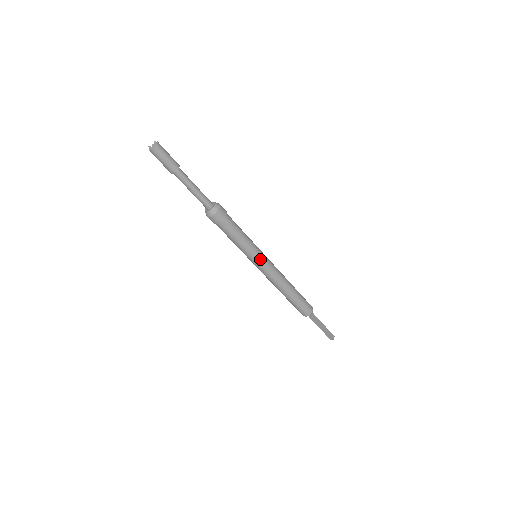
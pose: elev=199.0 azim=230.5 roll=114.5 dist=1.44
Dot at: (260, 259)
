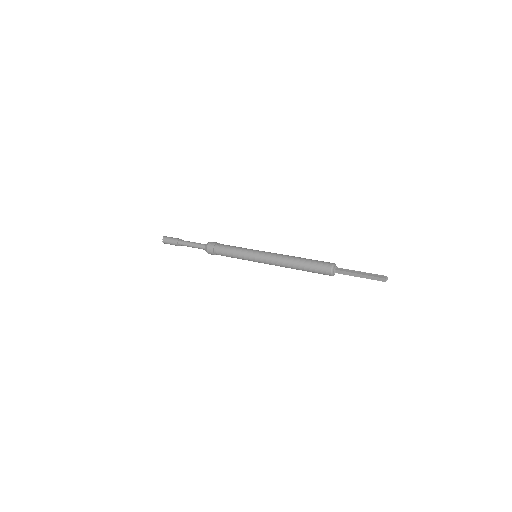
Dot at: (255, 254)
